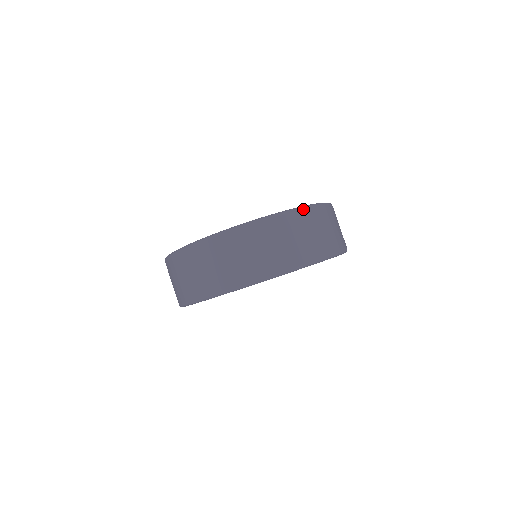
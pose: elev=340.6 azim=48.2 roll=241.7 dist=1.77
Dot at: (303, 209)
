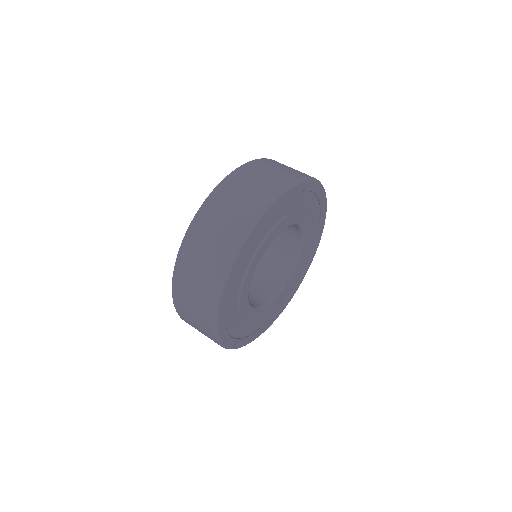
Dot at: occluded
